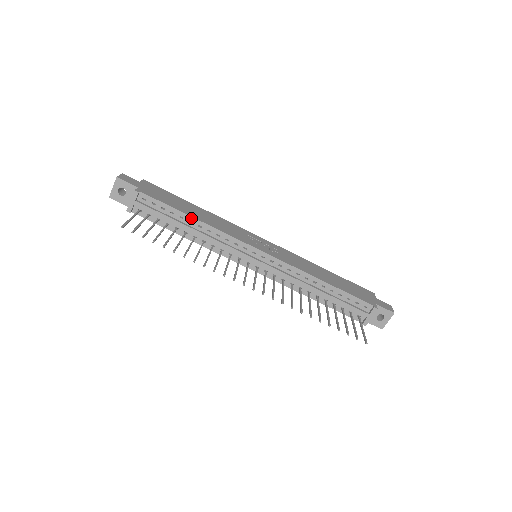
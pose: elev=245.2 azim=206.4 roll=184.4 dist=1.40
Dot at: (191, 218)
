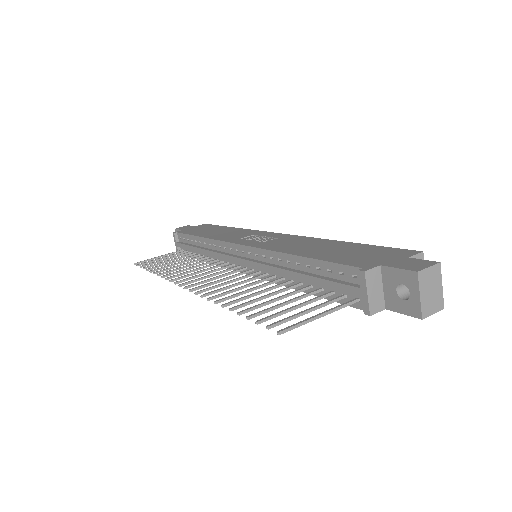
Dot at: (199, 238)
